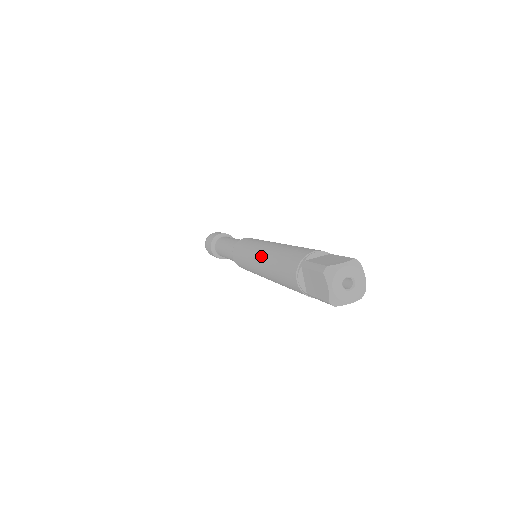
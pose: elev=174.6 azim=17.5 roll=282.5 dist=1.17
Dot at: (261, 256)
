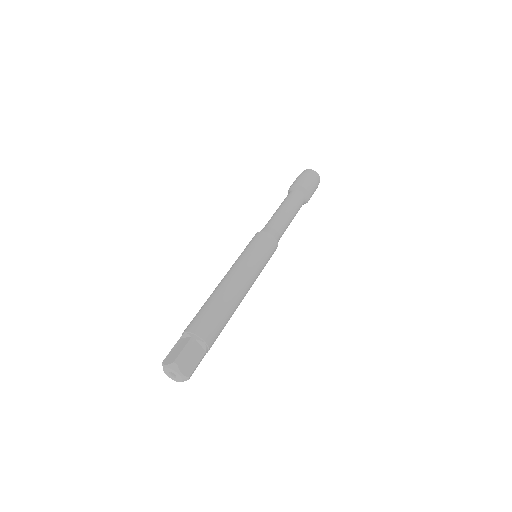
Dot at: occluded
